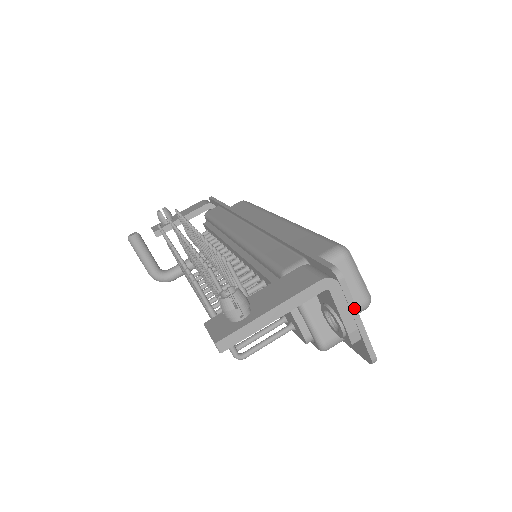
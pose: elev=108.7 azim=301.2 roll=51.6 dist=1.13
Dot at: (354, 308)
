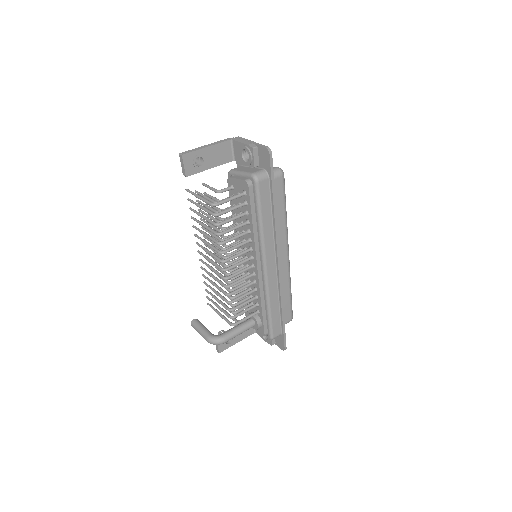
Dot at: (247, 140)
